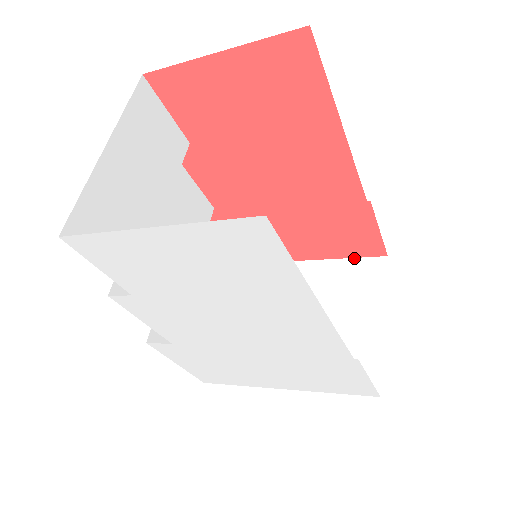
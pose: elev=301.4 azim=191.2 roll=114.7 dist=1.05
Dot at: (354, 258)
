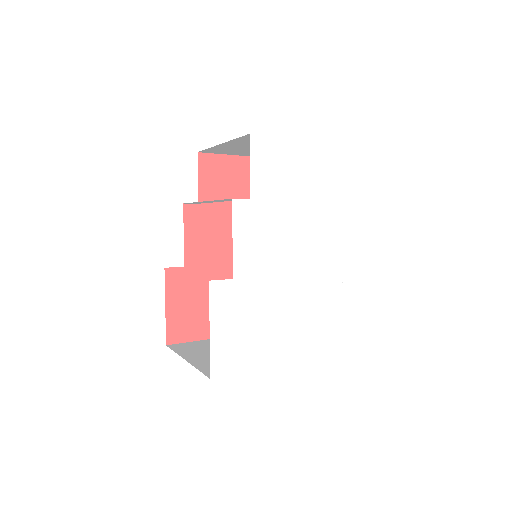
Dot at: occluded
